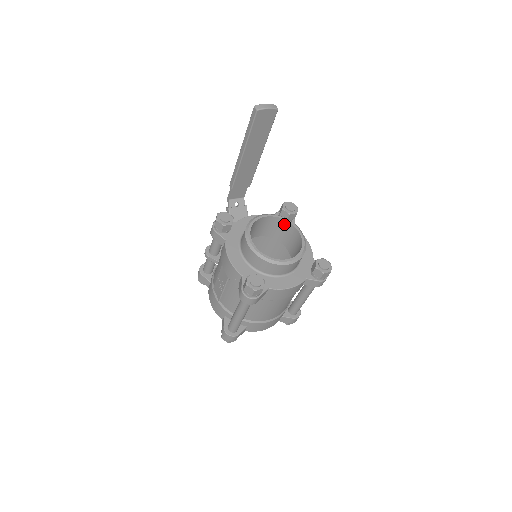
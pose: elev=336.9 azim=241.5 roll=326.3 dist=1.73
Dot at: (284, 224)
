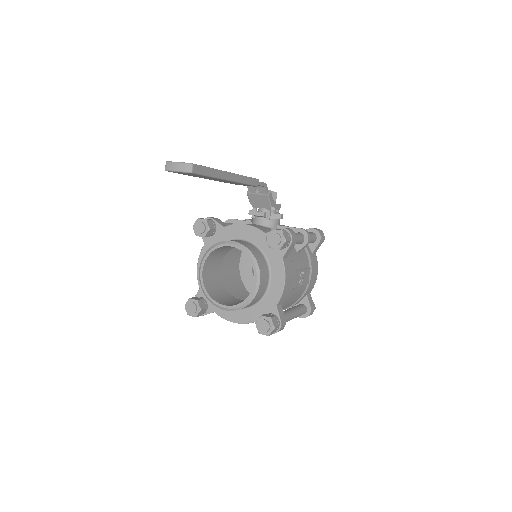
Dot at: occluded
